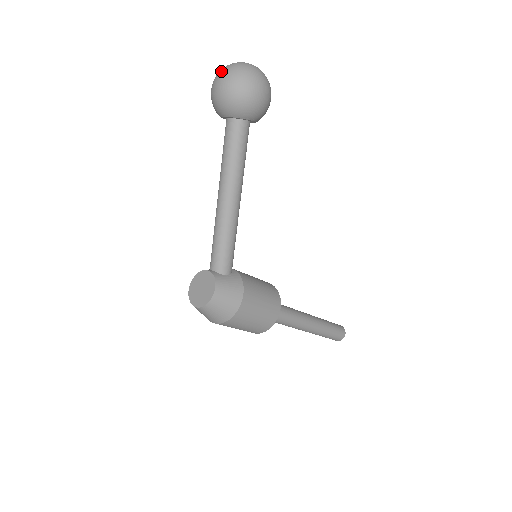
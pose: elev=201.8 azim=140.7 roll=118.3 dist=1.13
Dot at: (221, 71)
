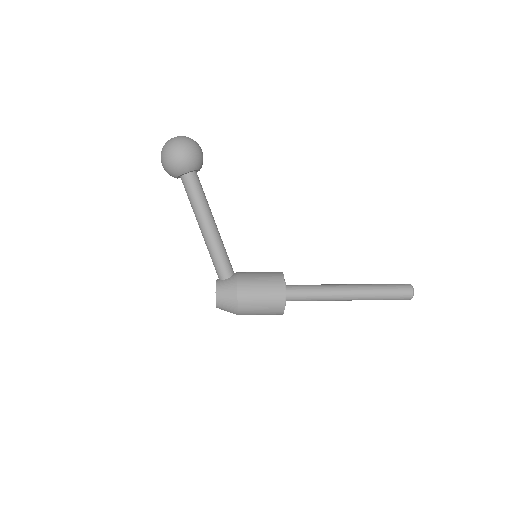
Dot at: occluded
